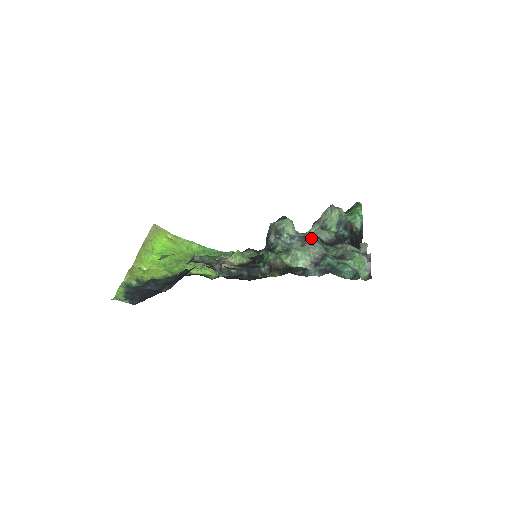
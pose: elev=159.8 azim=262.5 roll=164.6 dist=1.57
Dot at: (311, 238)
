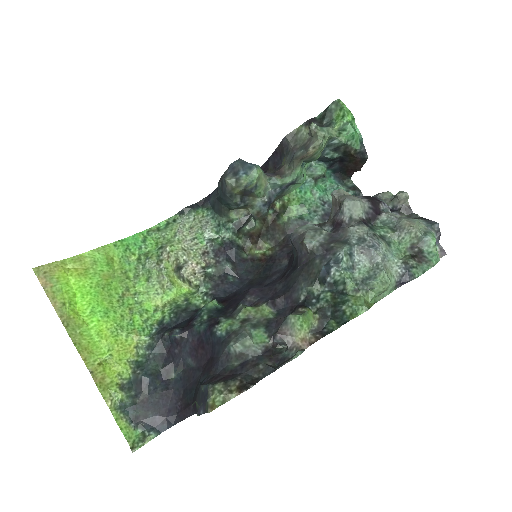
Dot at: (371, 241)
